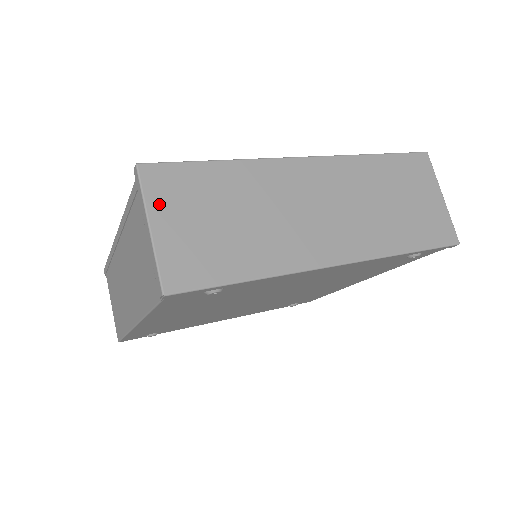
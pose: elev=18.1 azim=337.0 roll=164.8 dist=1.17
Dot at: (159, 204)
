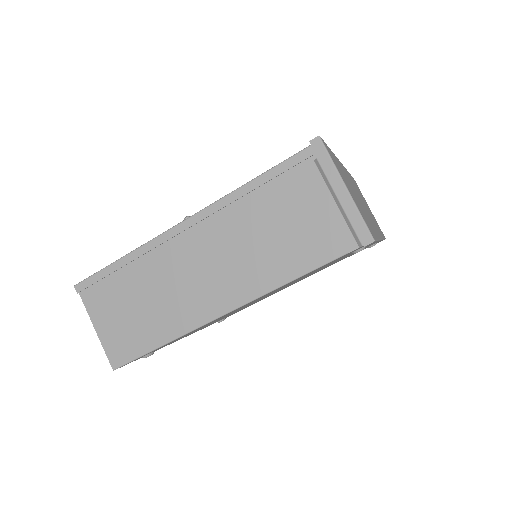
Dot at: (339, 171)
